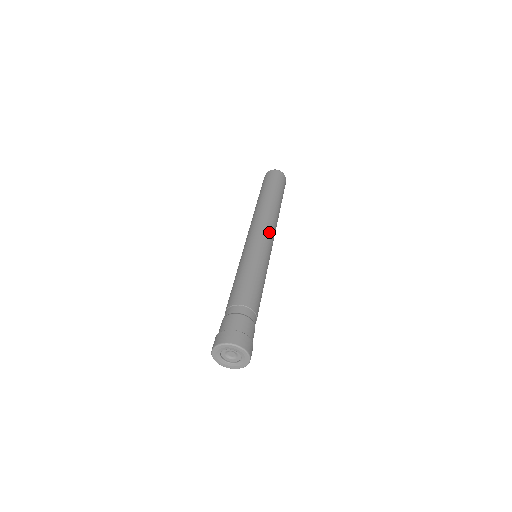
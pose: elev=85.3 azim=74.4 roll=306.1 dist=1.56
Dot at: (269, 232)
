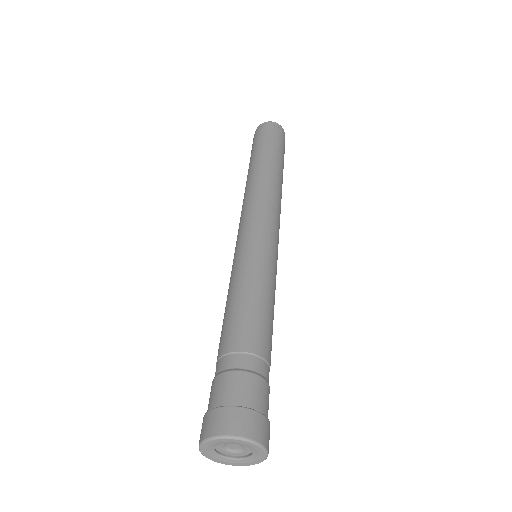
Dot at: (275, 218)
